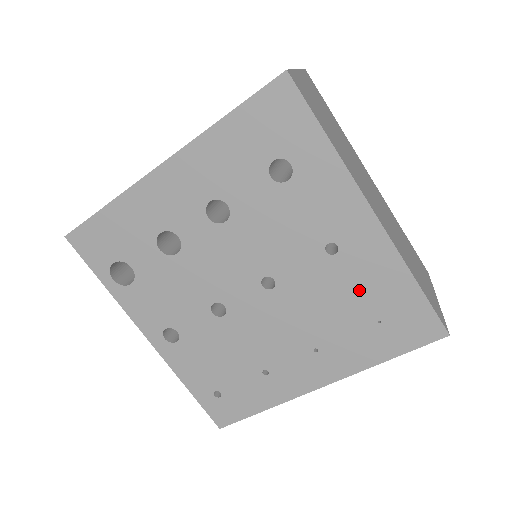
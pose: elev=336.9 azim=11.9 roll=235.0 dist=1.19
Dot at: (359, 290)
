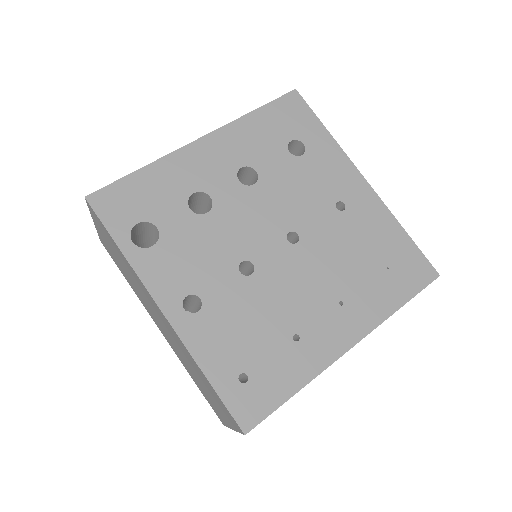
Dot at: (367, 240)
